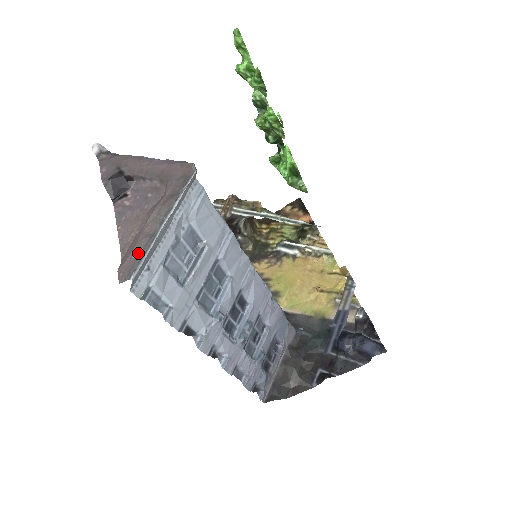
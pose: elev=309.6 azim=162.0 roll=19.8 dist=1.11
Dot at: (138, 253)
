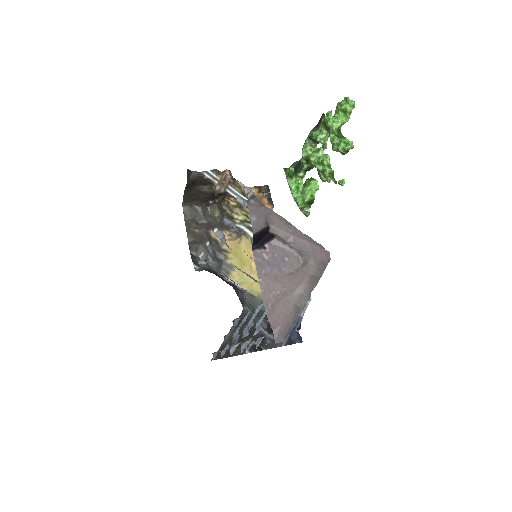
Dot at: (289, 321)
